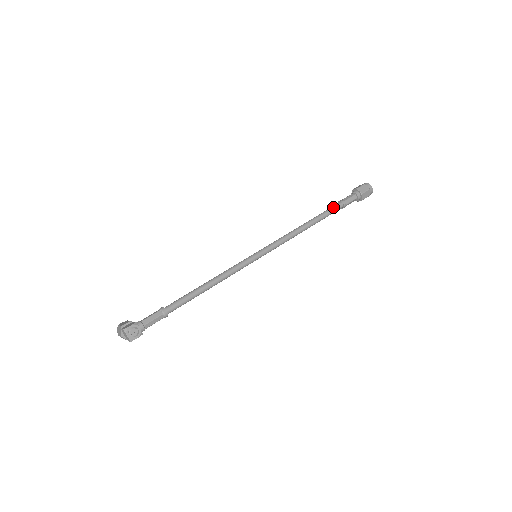
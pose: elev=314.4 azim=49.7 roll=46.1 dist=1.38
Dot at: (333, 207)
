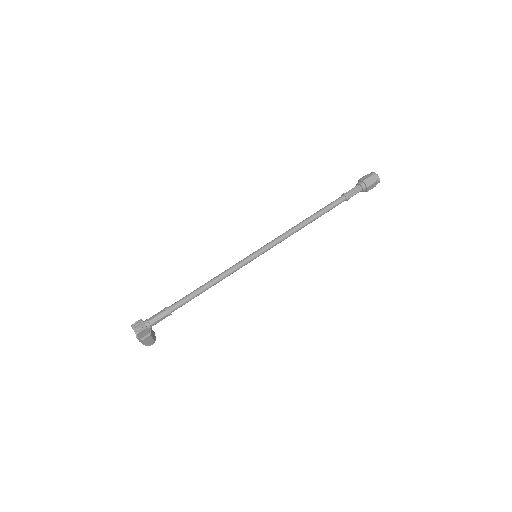
Dot at: (334, 201)
